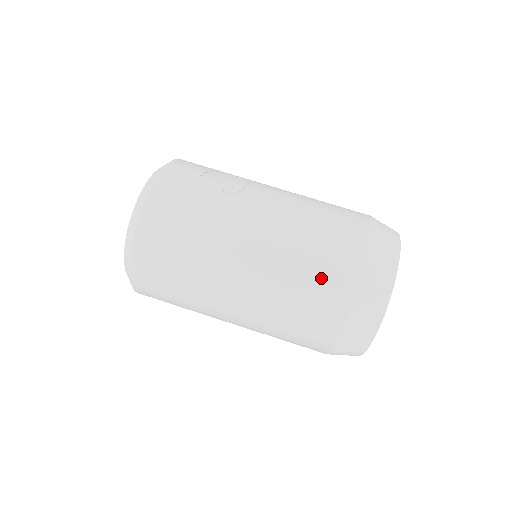
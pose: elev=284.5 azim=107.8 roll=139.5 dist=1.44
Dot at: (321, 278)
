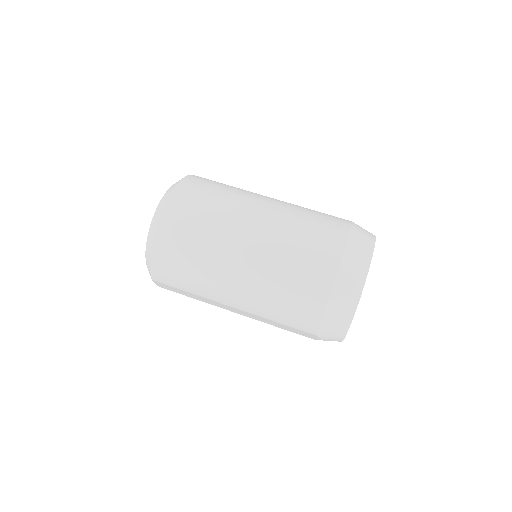
Dot at: (321, 222)
